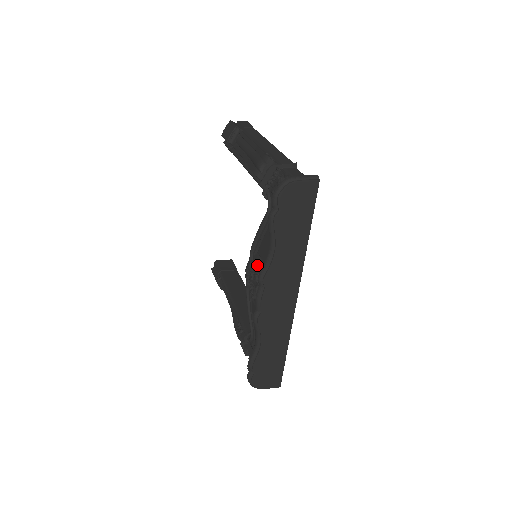
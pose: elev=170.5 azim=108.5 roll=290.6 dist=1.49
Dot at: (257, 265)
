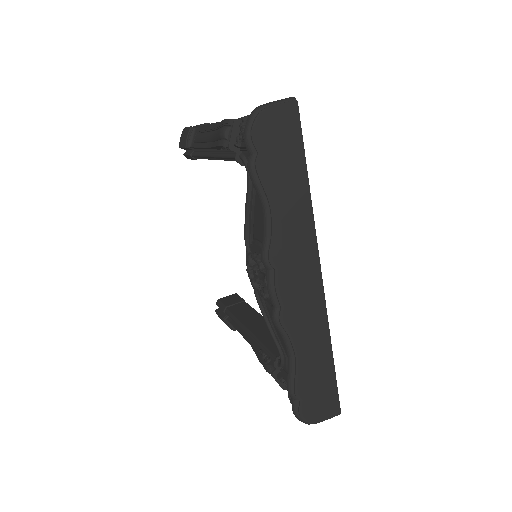
Dot at: (257, 253)
